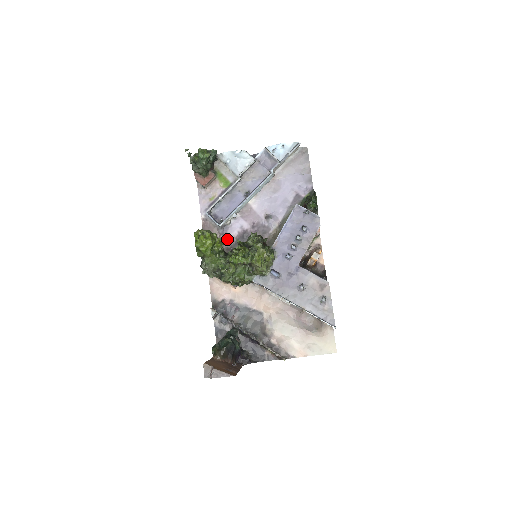
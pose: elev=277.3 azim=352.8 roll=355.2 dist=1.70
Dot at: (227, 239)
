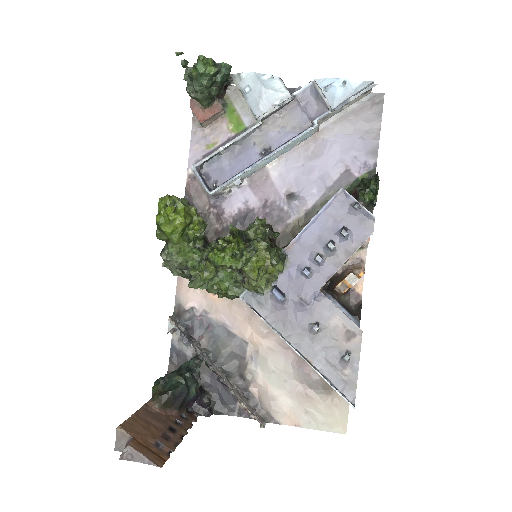
Dot at: (219, 216)
